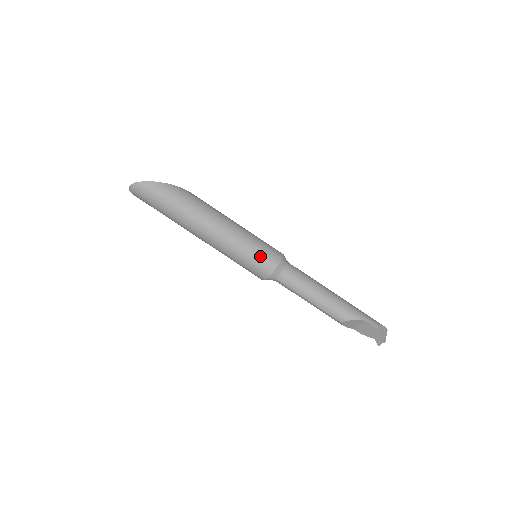
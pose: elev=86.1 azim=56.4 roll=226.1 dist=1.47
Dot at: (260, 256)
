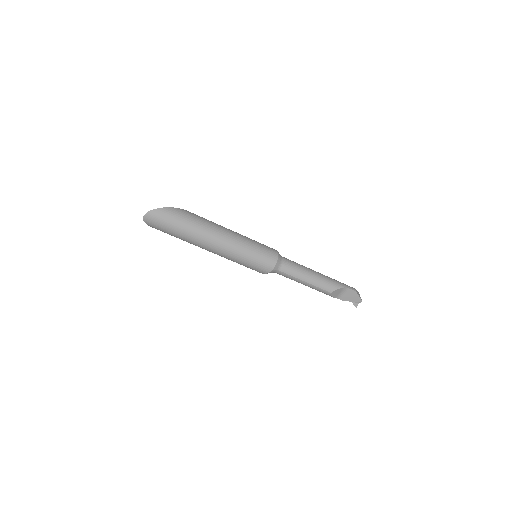
Dot at: (263, 253)
